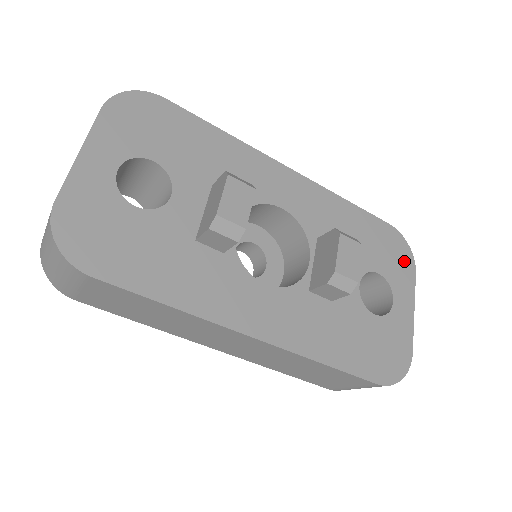
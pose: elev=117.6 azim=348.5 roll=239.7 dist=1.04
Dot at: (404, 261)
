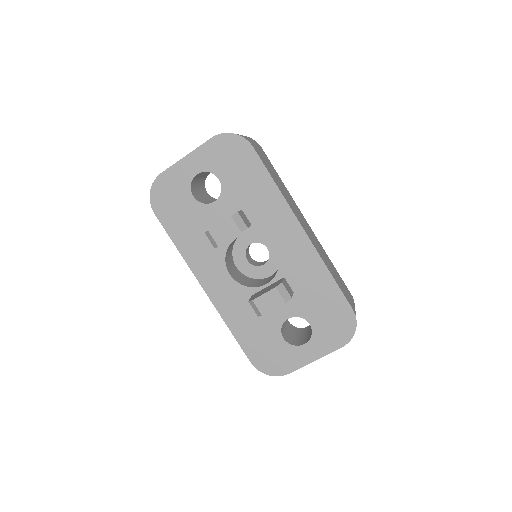
Dot at: (340, 335)
